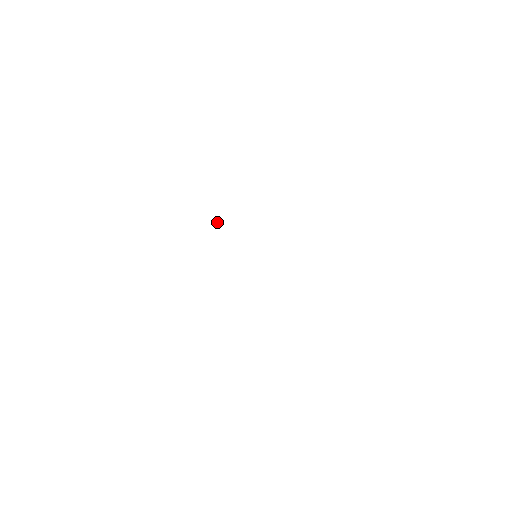
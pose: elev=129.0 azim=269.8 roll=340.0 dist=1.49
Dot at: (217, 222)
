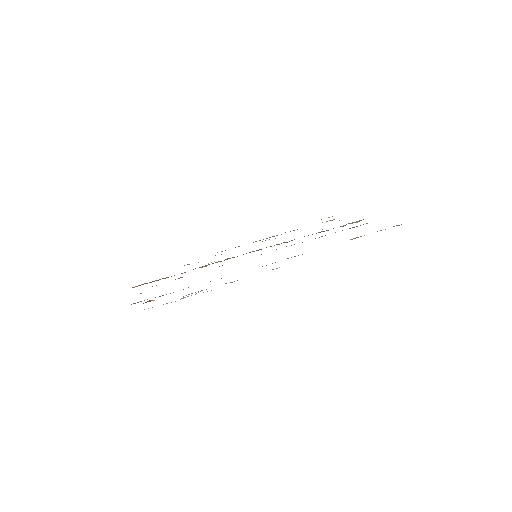
Dot at: occluded
